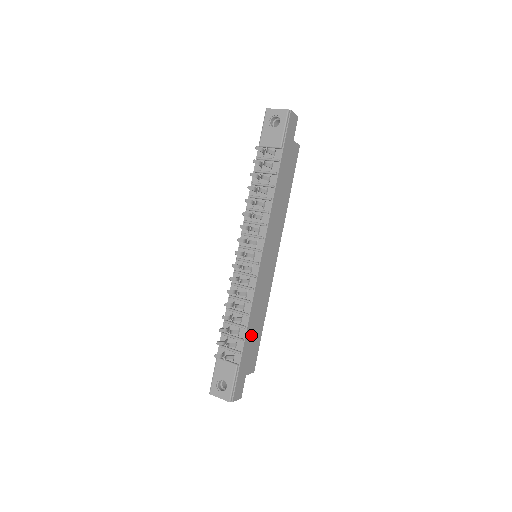
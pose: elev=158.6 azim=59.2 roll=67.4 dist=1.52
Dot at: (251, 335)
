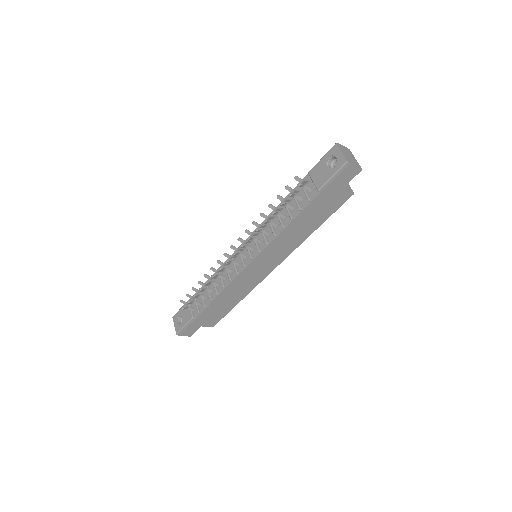
Dot at: (217, 306)
